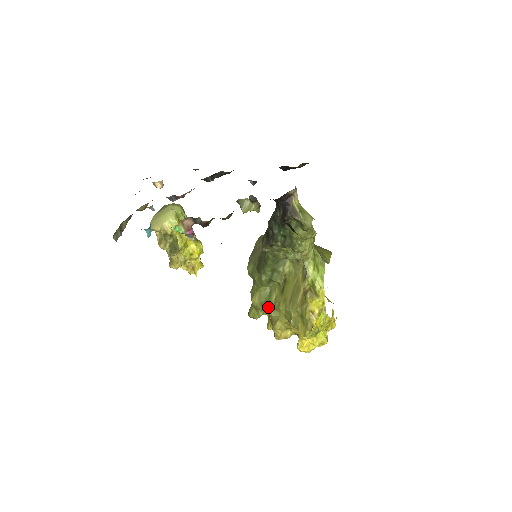
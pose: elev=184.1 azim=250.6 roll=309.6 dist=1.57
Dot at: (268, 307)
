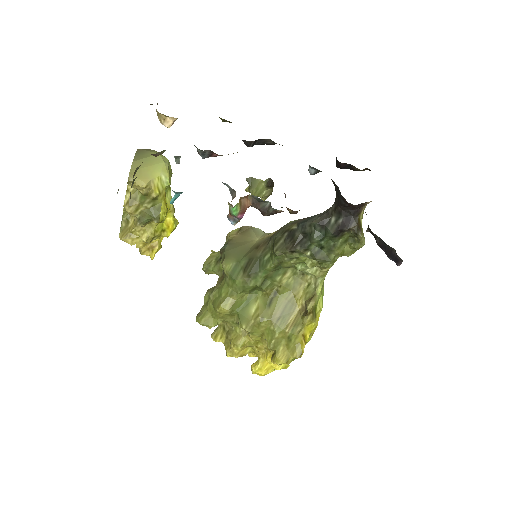
Dot at: (243, 319)
